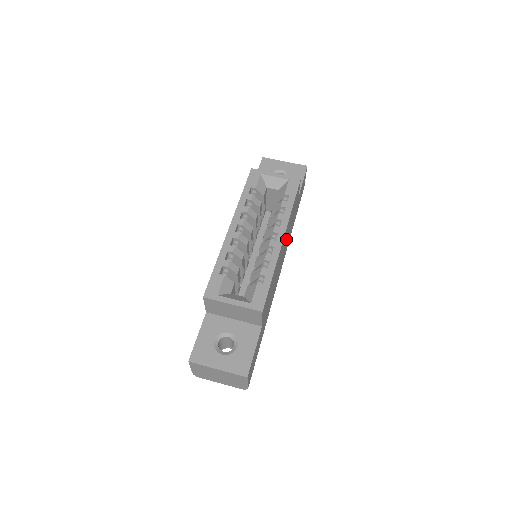
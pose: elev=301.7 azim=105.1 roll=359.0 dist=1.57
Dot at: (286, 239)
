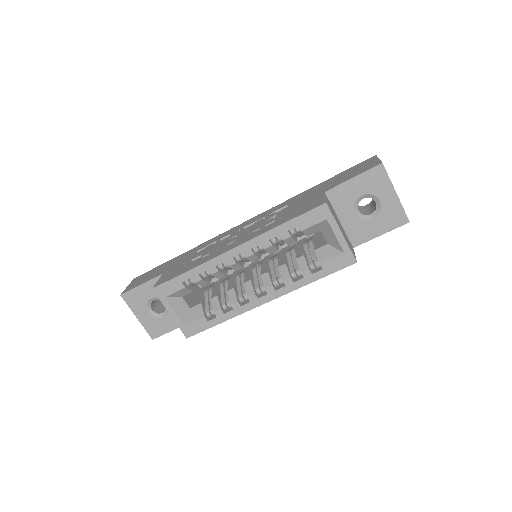
Dot at: occluded
